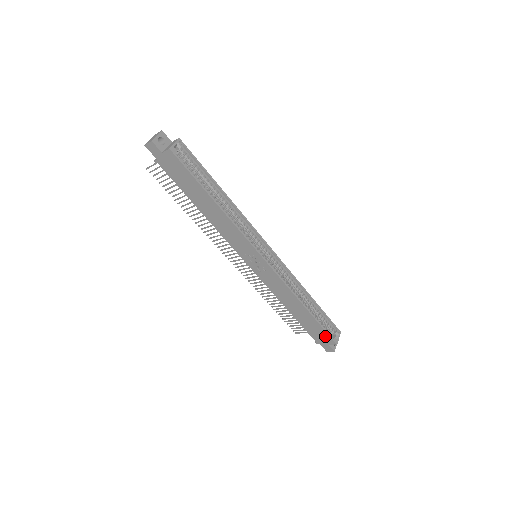
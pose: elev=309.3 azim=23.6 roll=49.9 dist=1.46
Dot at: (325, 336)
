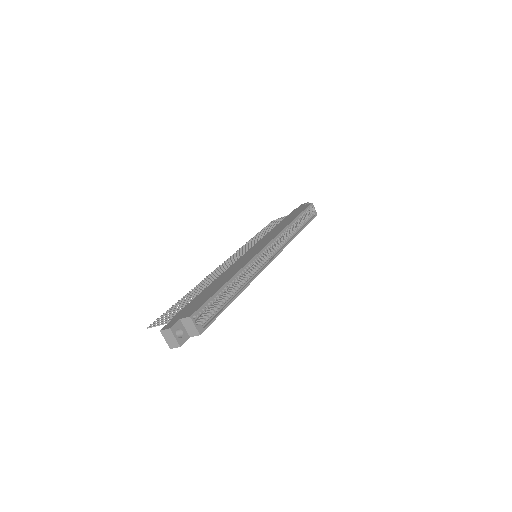
Dot at: occluded
